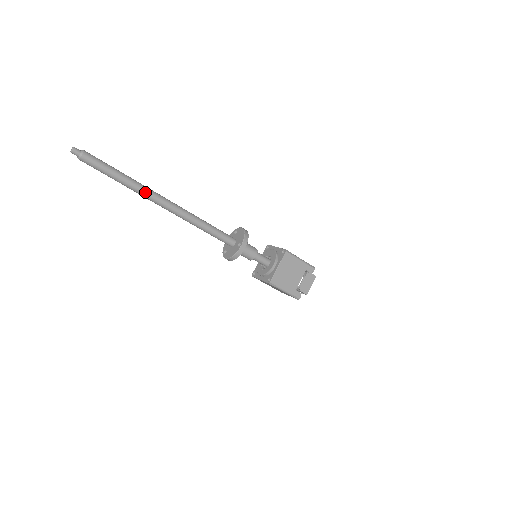
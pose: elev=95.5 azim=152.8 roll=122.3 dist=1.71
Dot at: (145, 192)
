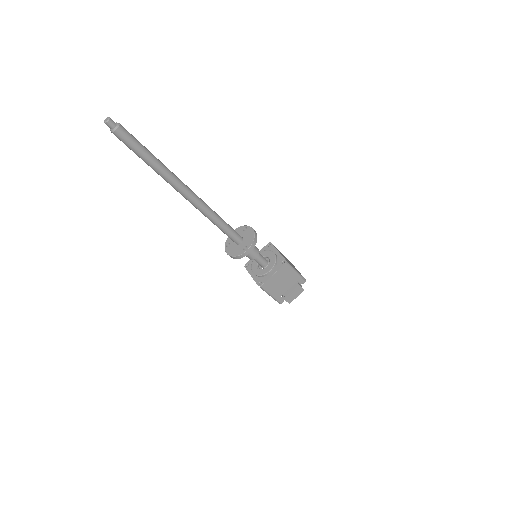
Dot at: (170, 180)
